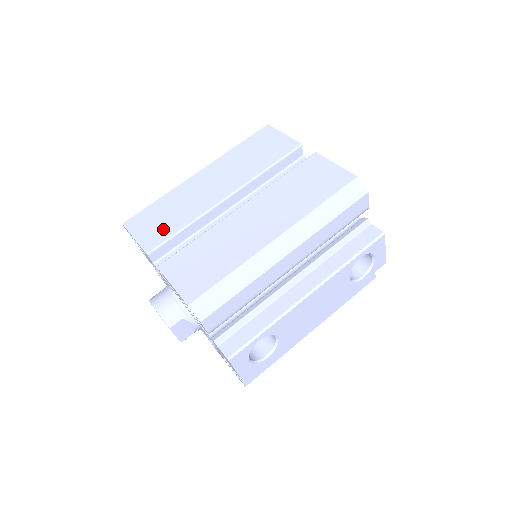
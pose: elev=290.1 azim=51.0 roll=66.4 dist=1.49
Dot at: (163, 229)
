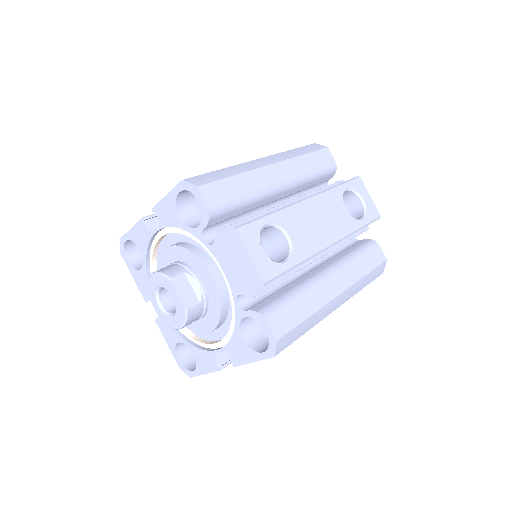
Dot at: occluded
